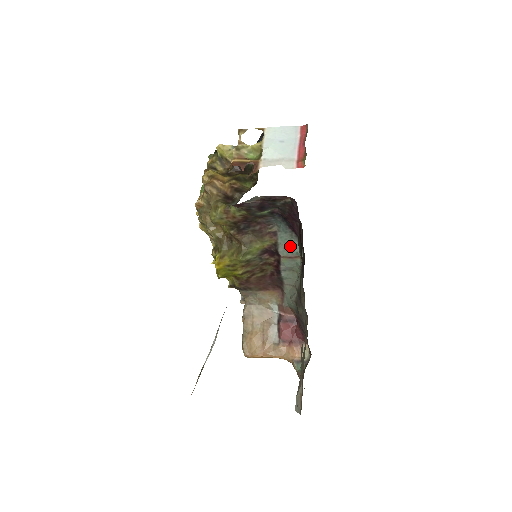
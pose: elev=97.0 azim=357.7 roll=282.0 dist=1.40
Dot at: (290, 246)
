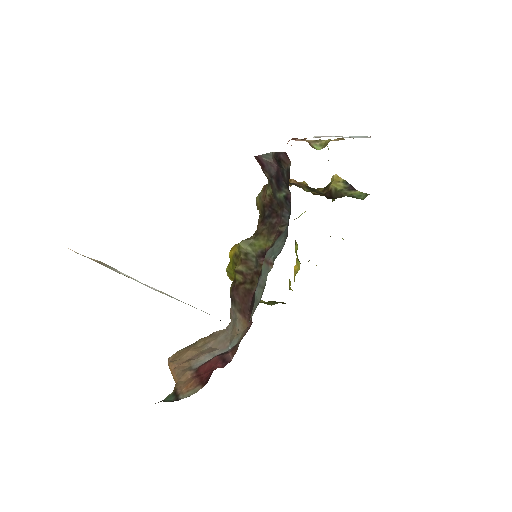
Dot at: (276, 248)
